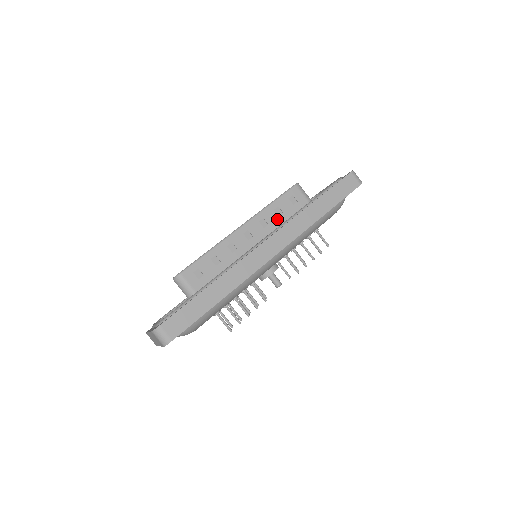
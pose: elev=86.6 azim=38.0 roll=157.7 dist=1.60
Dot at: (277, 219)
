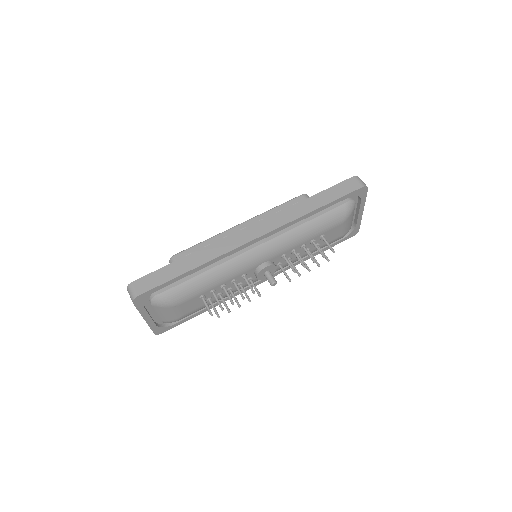
Dot at: occluded
